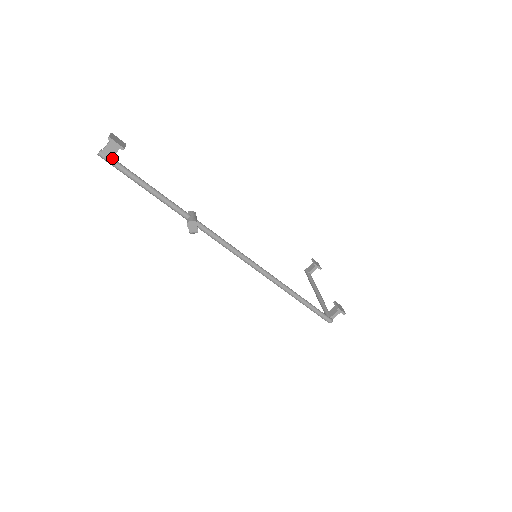
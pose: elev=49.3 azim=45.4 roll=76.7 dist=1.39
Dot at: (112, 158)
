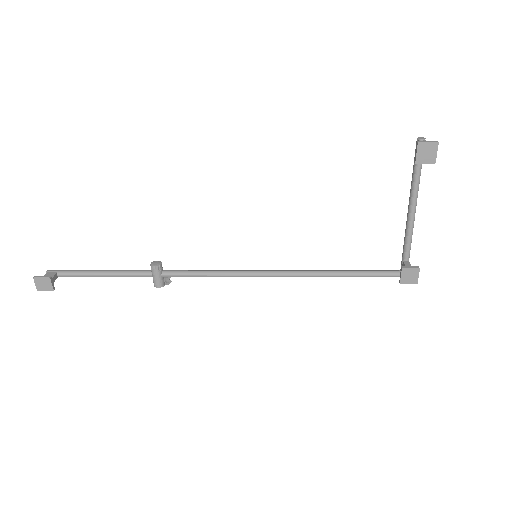
Dot at: (58, 276)
